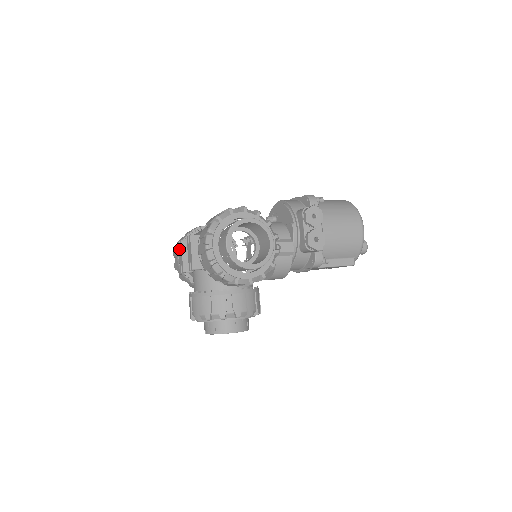
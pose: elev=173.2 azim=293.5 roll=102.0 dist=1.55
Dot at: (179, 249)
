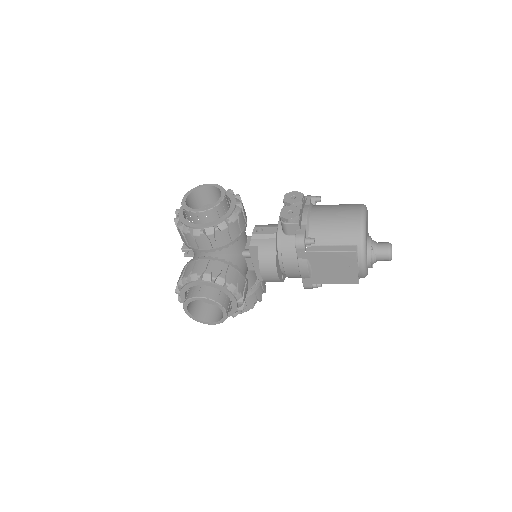
Dot at: occluded
